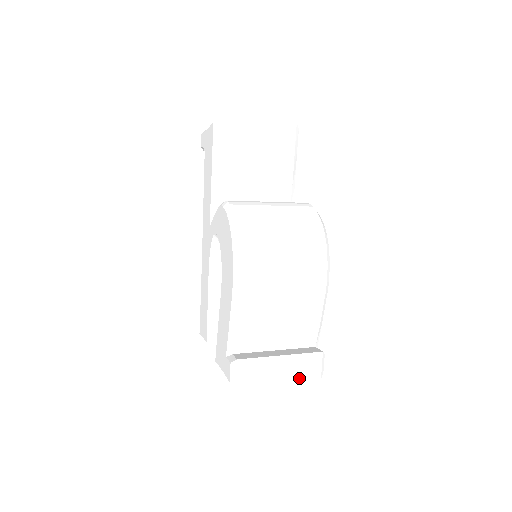
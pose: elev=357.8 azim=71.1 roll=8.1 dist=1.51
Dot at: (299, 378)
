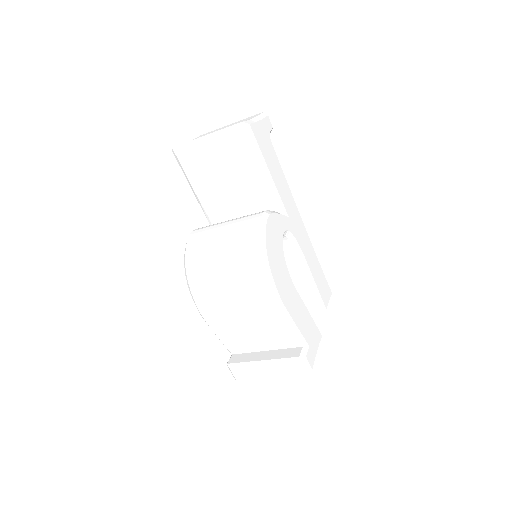
Dot at: (287, 376)
